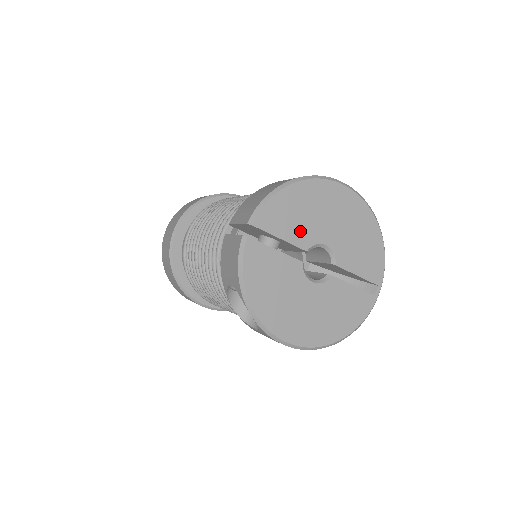
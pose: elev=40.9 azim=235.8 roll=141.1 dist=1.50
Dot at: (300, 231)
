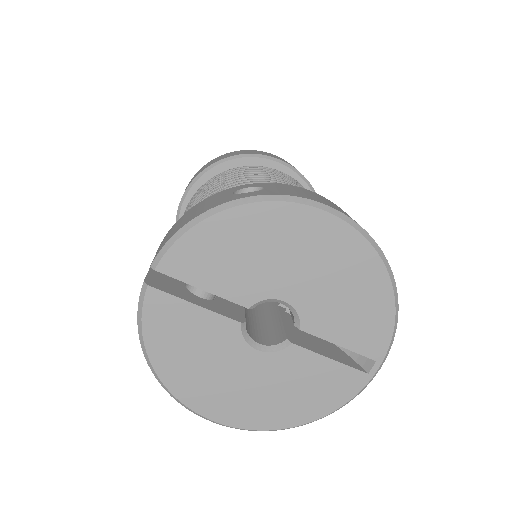
Dot at: (238, 280)
